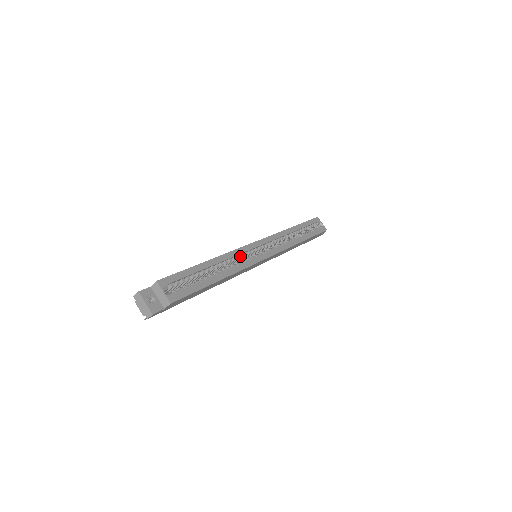
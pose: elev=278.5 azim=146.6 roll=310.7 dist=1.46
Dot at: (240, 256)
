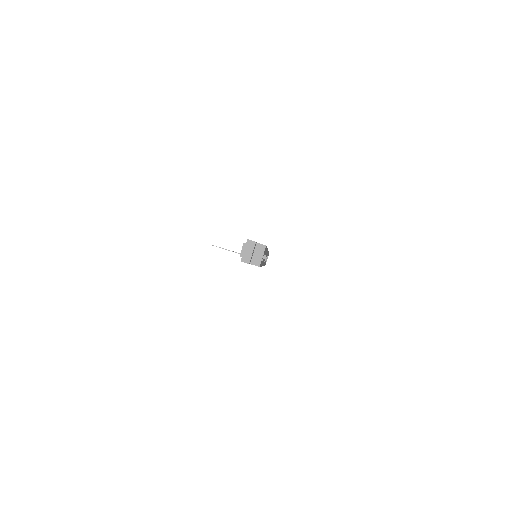
Dot at: occluded
